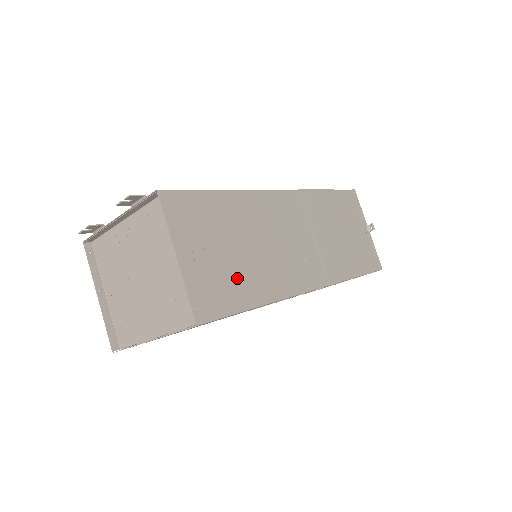
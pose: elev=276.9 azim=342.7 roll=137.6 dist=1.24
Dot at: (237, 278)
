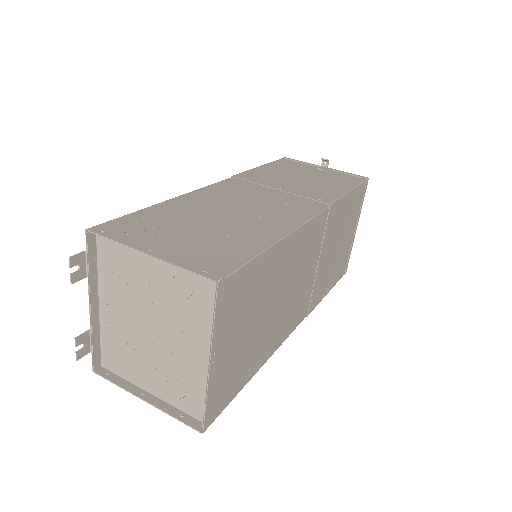
Dot at: (228, 239)
